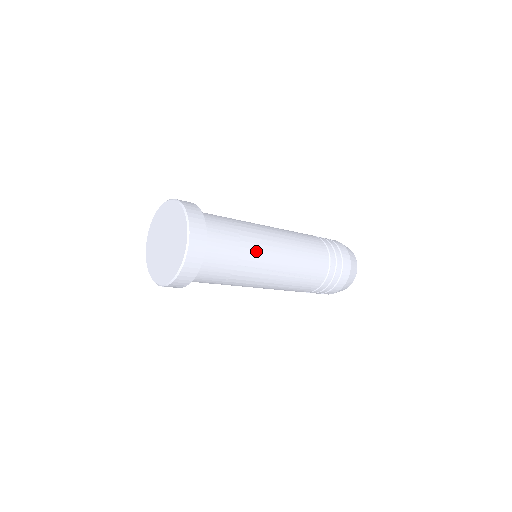
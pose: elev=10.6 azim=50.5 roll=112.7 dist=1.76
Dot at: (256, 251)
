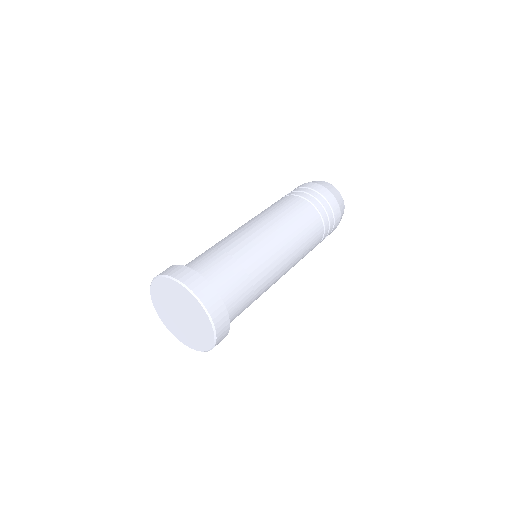
Dot at: (264, 271)
